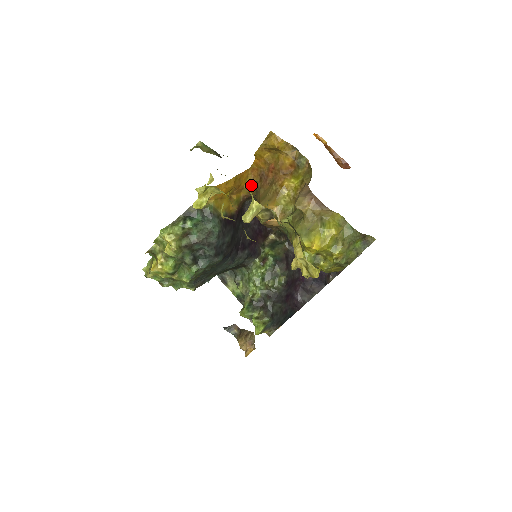
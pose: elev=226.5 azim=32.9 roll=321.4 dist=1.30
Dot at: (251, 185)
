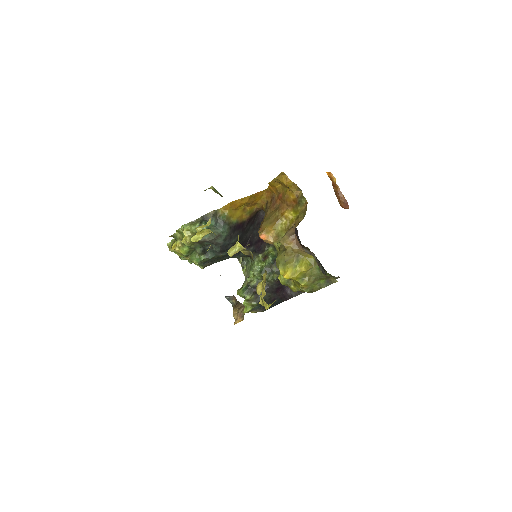
Dot at: (264, 202)
